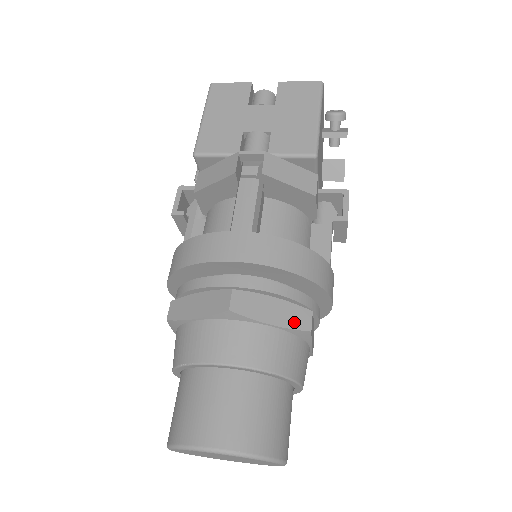
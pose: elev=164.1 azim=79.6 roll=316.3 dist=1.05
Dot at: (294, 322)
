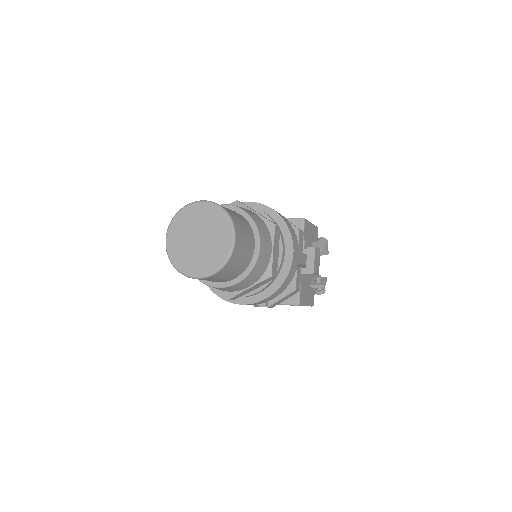
Dot at: occluded
